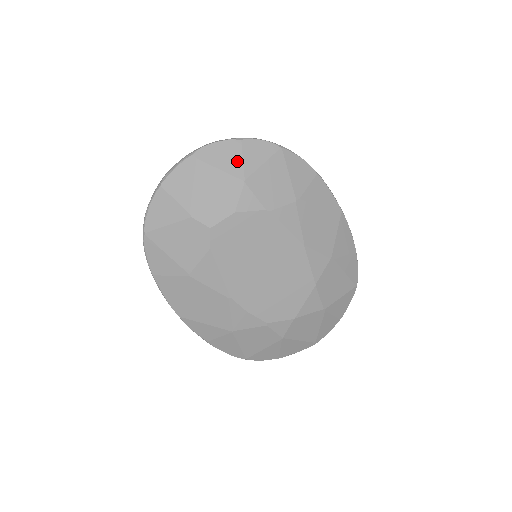
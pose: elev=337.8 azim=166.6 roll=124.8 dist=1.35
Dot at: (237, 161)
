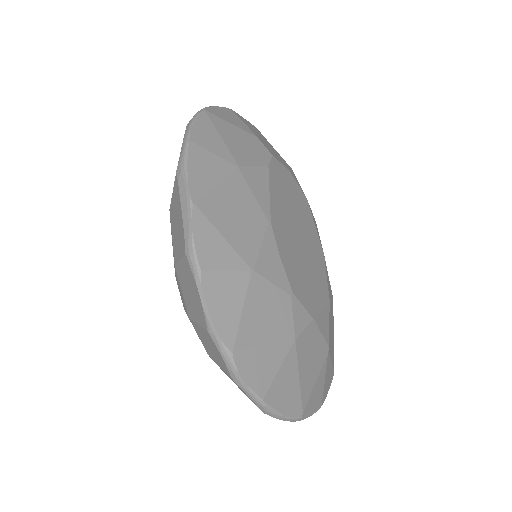
Dot at: occluded
